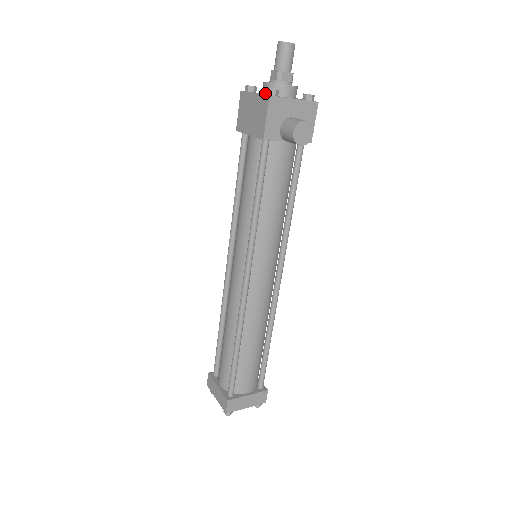
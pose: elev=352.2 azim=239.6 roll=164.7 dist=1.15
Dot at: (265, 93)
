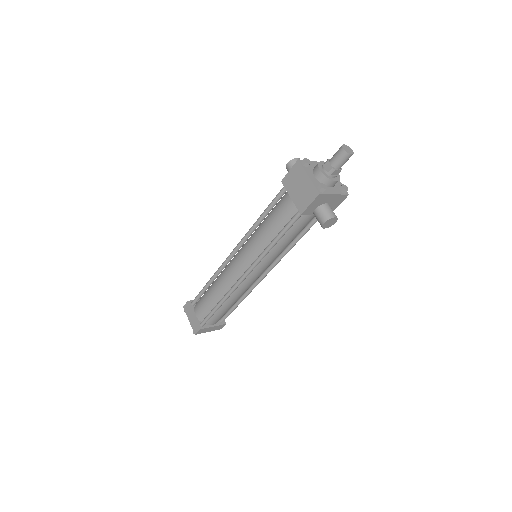
Dot at: (316, 177)
